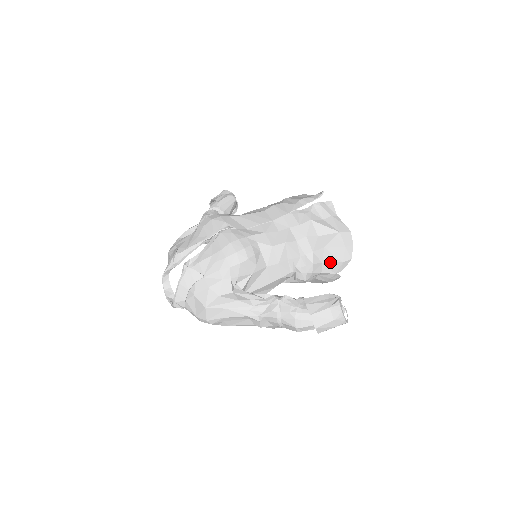
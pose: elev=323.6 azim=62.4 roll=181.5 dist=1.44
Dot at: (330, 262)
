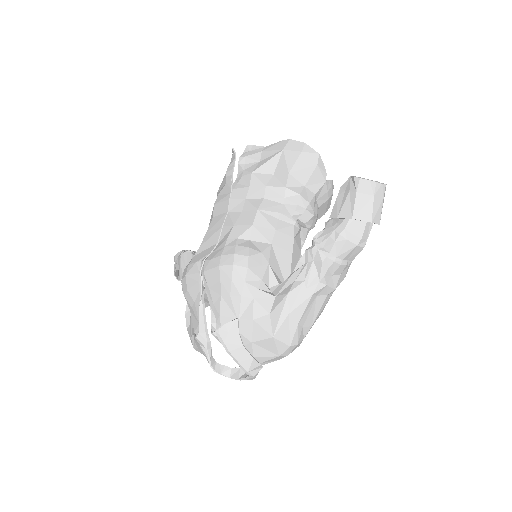
Dot at: (309, 178)
